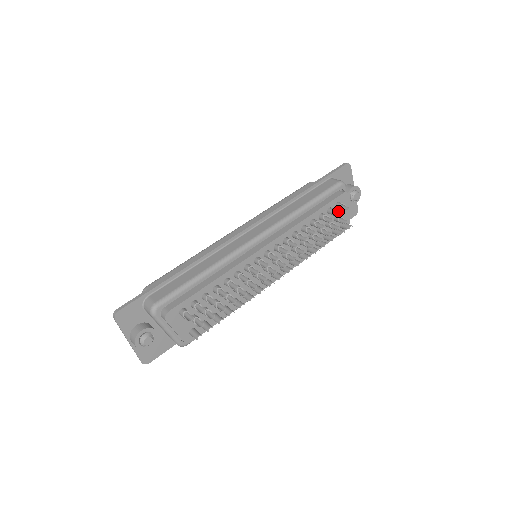
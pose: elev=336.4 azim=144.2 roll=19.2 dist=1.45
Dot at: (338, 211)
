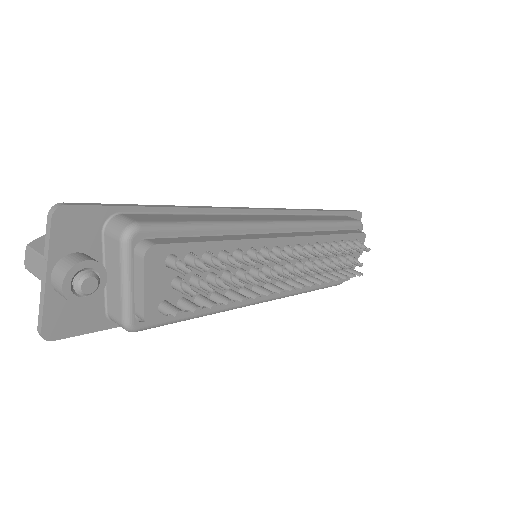
Dot at: occluded
